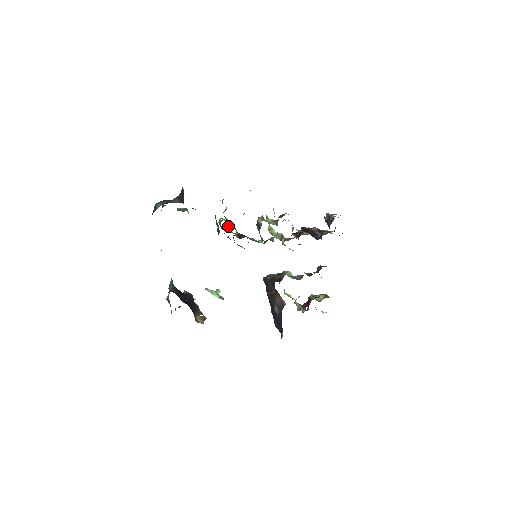
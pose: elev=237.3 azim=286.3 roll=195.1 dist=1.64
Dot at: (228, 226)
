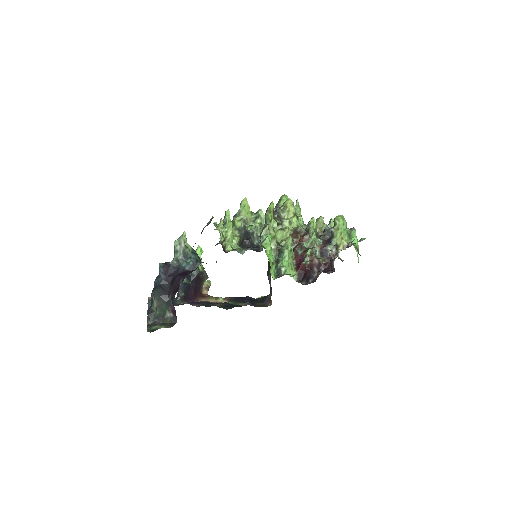
Dot at: (230, 231)
